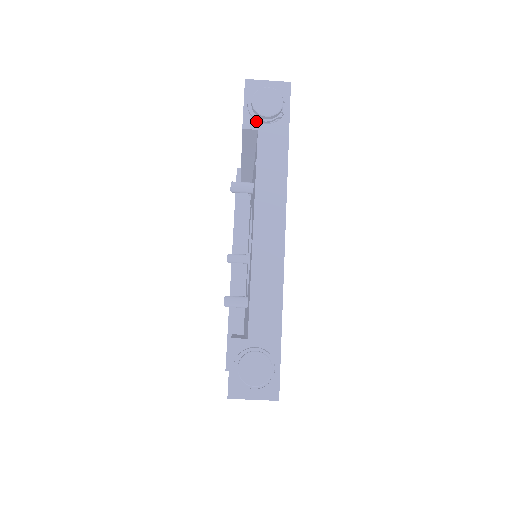
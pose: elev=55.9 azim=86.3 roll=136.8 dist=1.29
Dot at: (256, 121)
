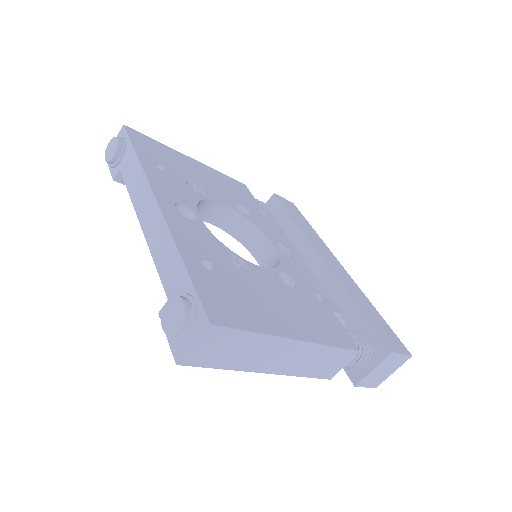
Dot at: (117, 167)
